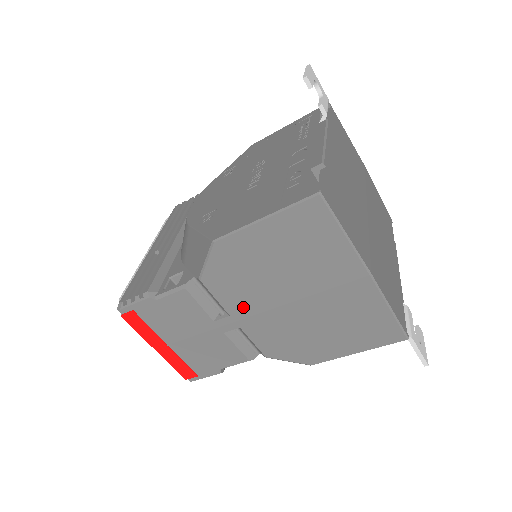
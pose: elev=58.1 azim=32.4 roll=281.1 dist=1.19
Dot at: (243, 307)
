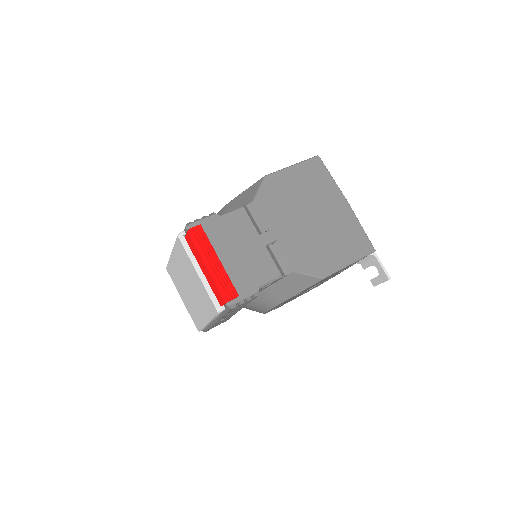
Dot at: (280, 222)
